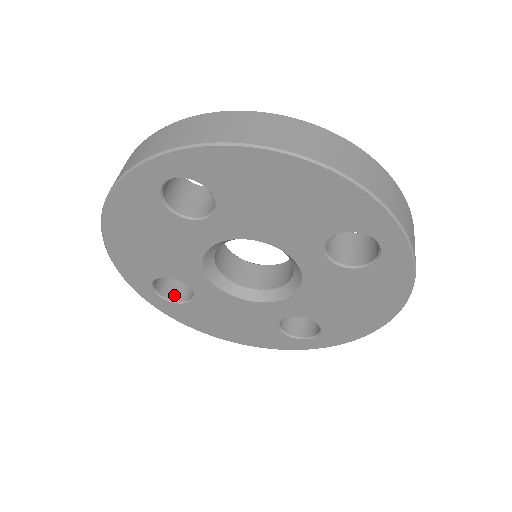
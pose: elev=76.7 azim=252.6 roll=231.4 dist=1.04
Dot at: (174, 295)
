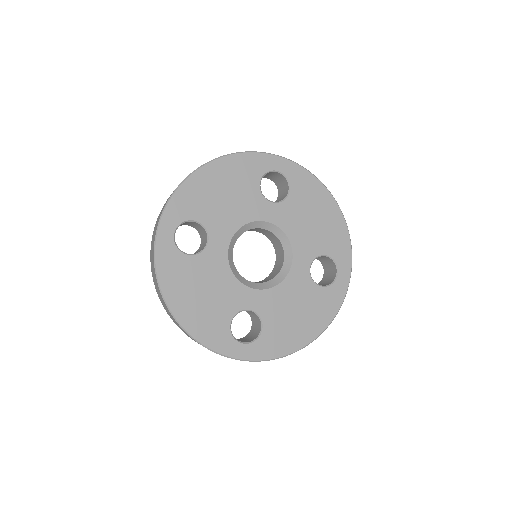
Dot at: (253, 338)
